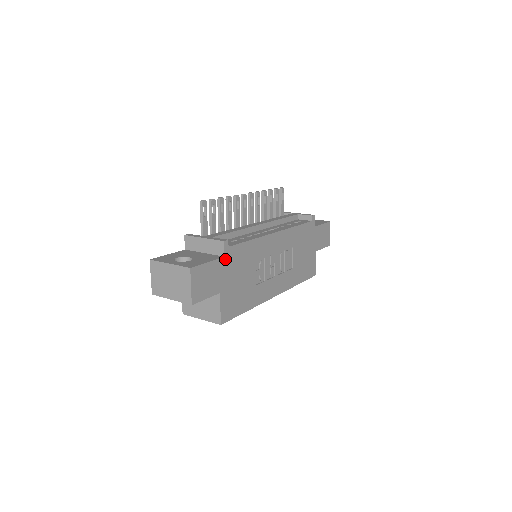
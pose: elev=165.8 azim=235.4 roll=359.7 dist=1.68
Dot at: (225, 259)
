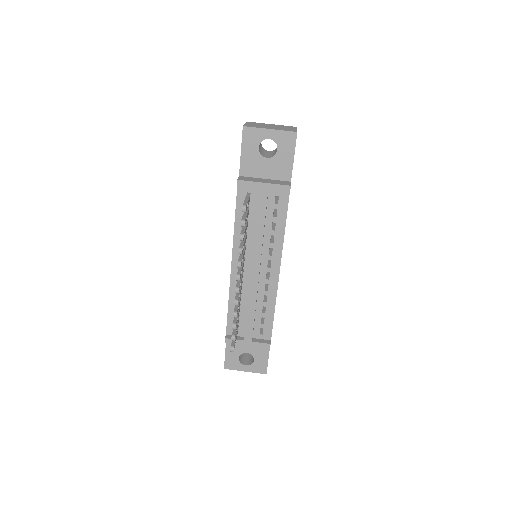
Dot at: occluded
